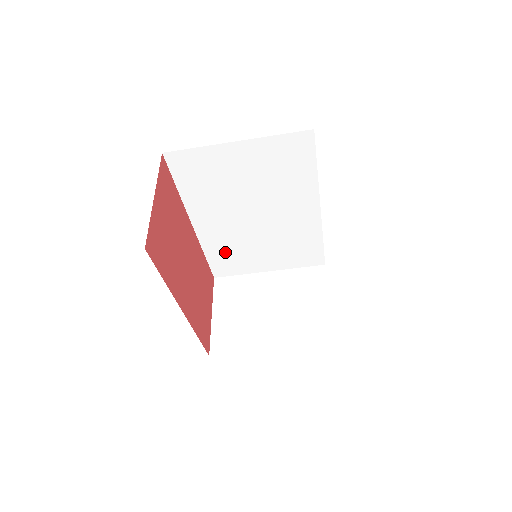
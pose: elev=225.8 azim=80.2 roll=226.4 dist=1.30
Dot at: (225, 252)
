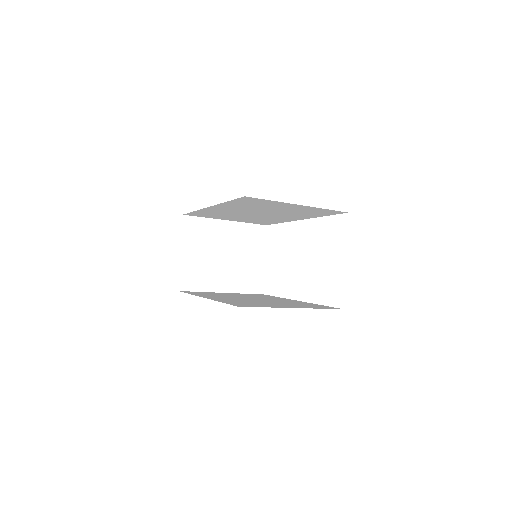
Dot at: (211, 213)
